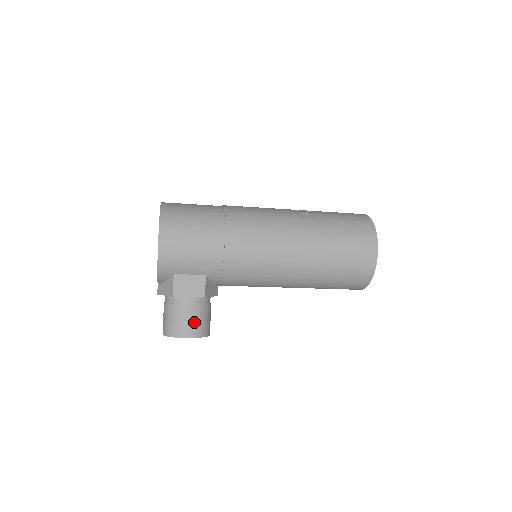
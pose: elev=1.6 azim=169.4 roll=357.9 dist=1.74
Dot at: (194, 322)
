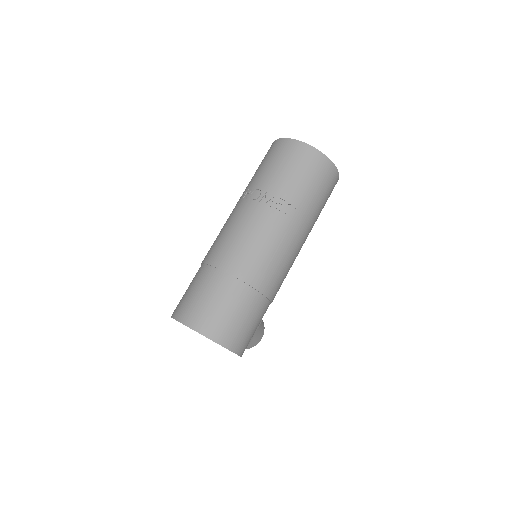
Dot at: (261, 331)
